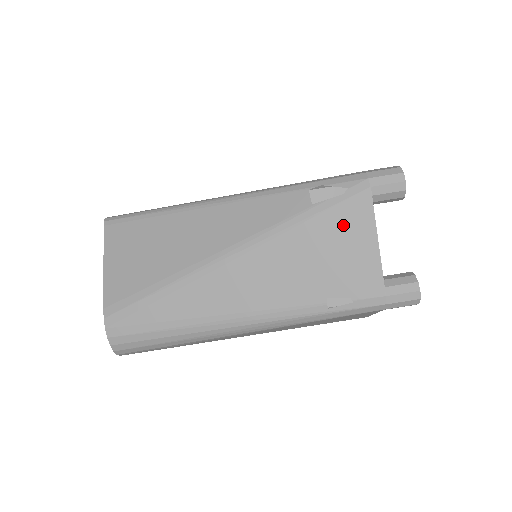
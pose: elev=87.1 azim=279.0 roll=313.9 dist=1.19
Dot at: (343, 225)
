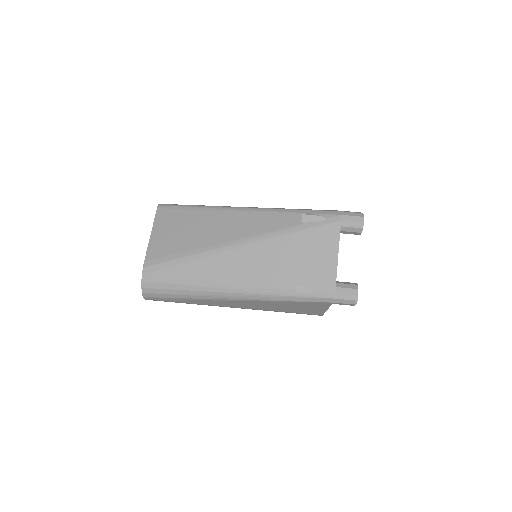
Dot at: (318, 240)
